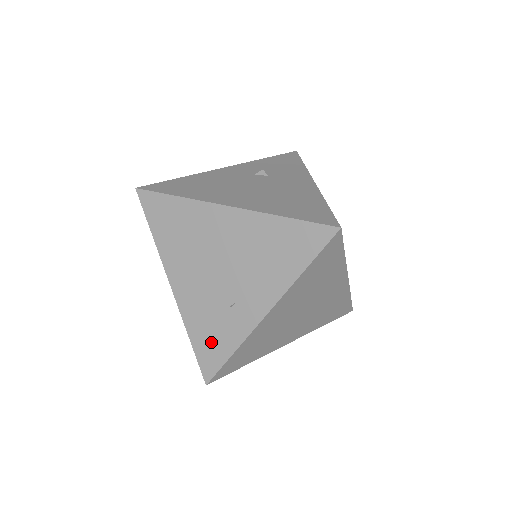
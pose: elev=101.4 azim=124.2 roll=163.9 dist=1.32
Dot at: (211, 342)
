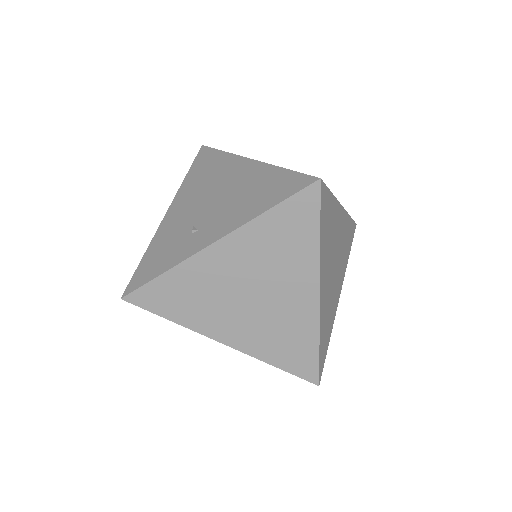
Dot at: (155, 260)
